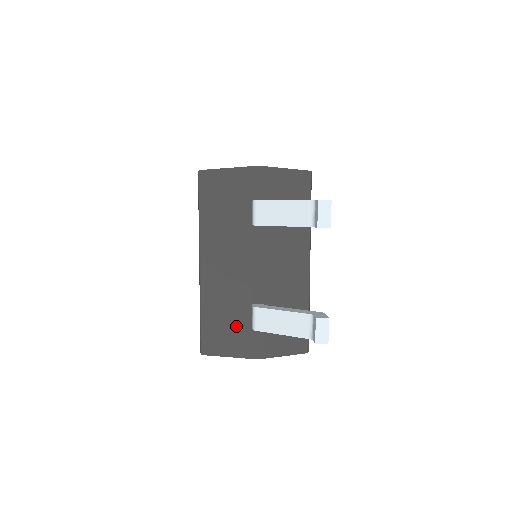
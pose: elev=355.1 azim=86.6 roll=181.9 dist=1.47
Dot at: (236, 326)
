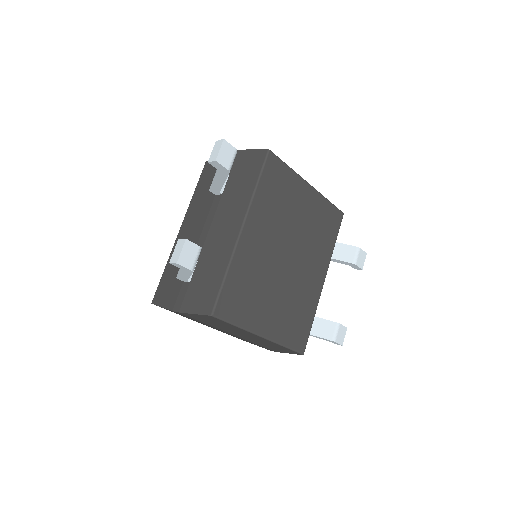
Dot at: (176, 280)
